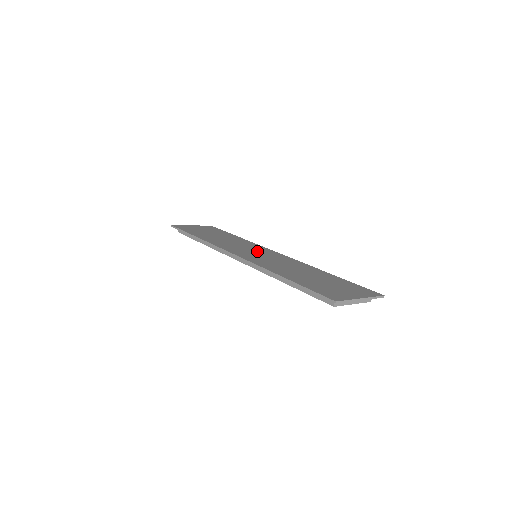
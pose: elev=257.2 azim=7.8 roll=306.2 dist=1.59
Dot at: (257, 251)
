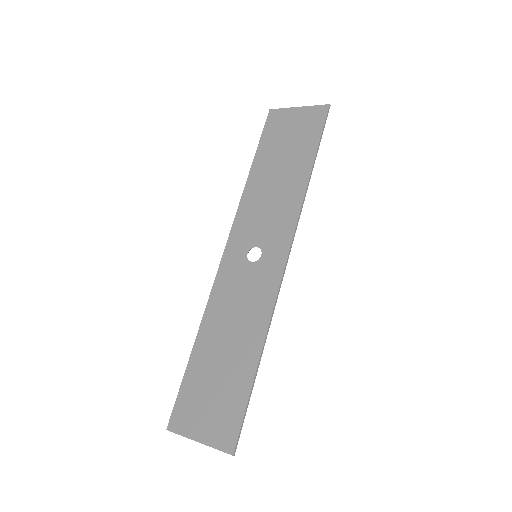
Dot at: (263, 247)
